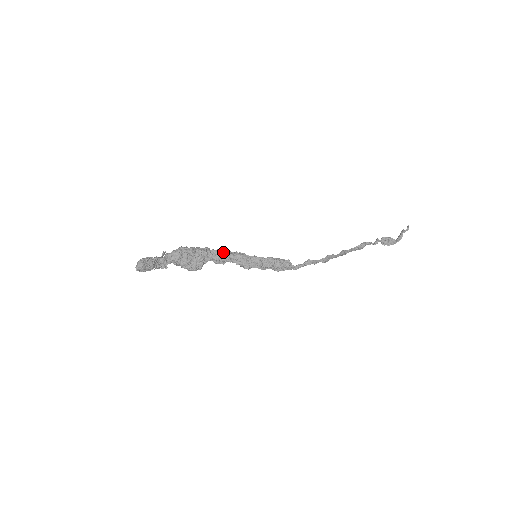
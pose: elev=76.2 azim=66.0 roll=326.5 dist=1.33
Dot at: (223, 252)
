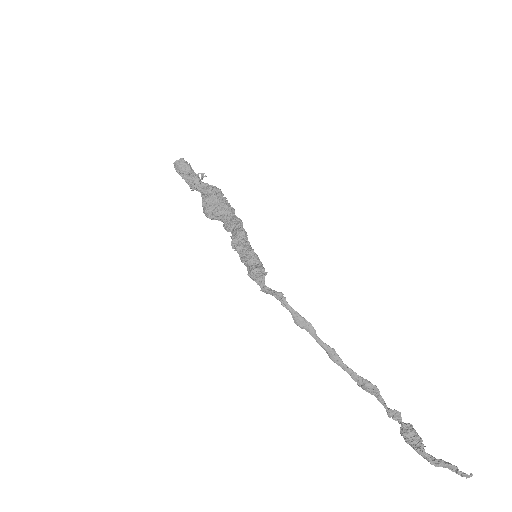
Dot at: (237, 221)
